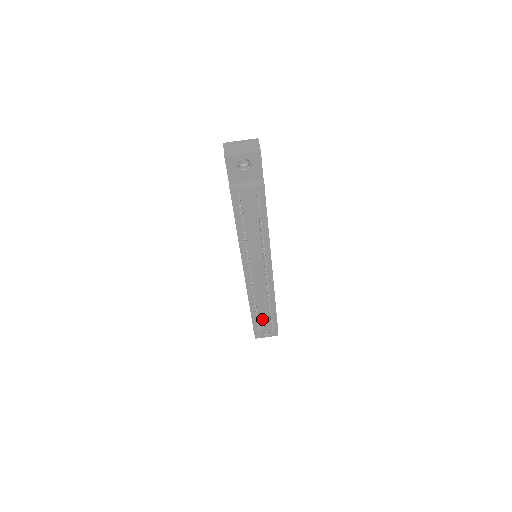
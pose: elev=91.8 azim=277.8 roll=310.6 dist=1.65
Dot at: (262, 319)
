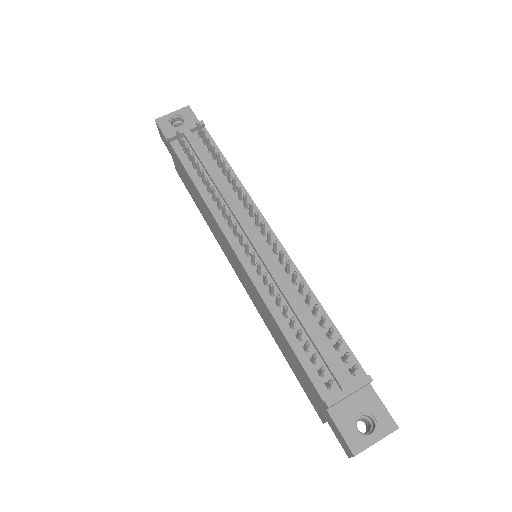
Dot at: (321, 355)
